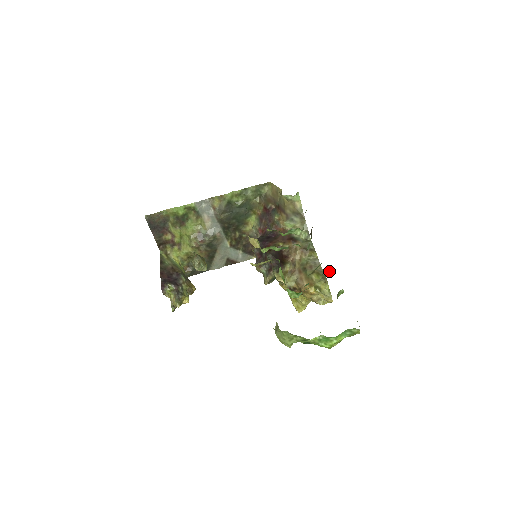
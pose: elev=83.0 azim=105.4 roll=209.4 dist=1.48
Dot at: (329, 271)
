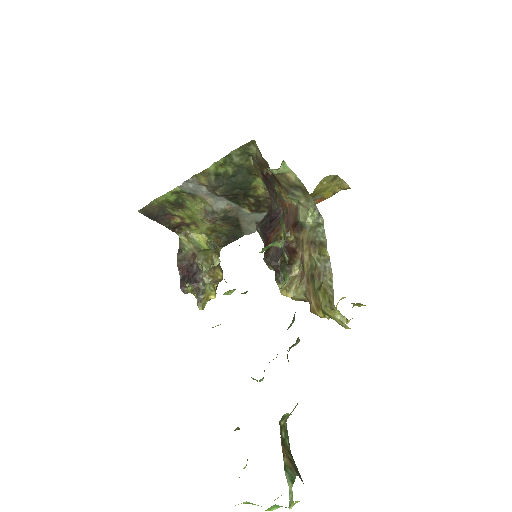
Dot at: (298, 342)
